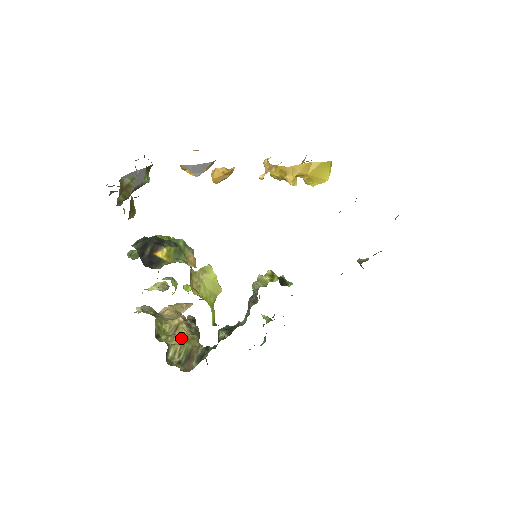
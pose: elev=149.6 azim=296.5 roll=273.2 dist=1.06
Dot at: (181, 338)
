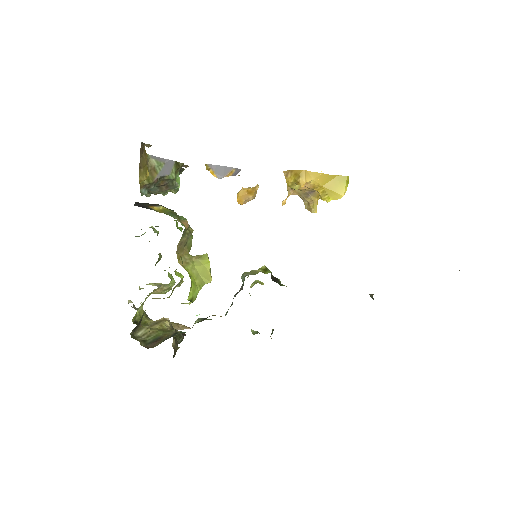
Dot at: (158, 328)
